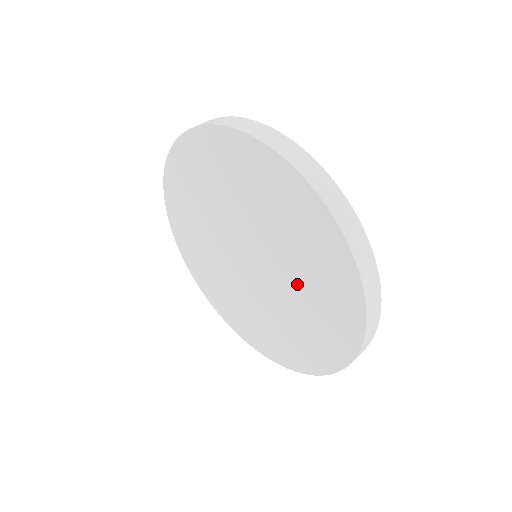
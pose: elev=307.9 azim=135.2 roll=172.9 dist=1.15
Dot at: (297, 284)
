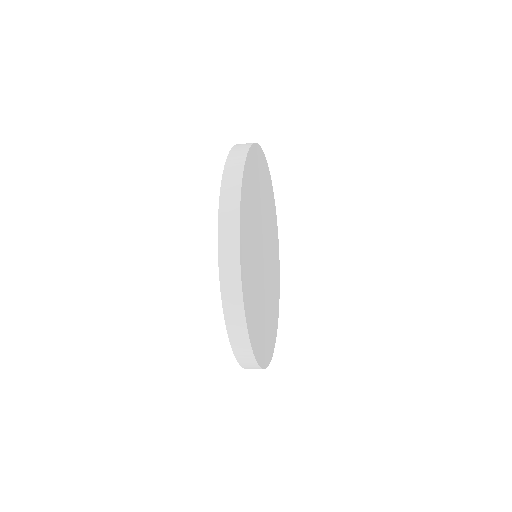
Dot at: occluded
